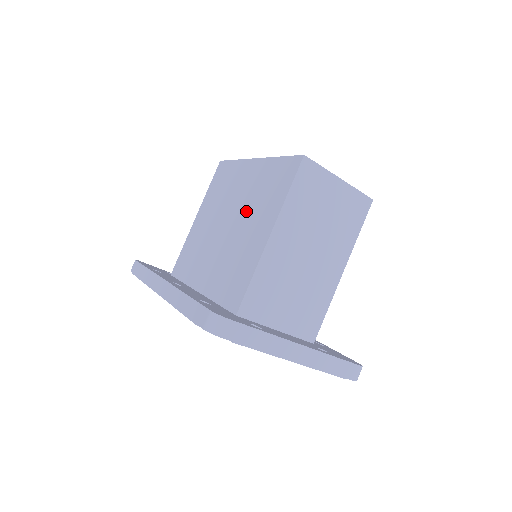
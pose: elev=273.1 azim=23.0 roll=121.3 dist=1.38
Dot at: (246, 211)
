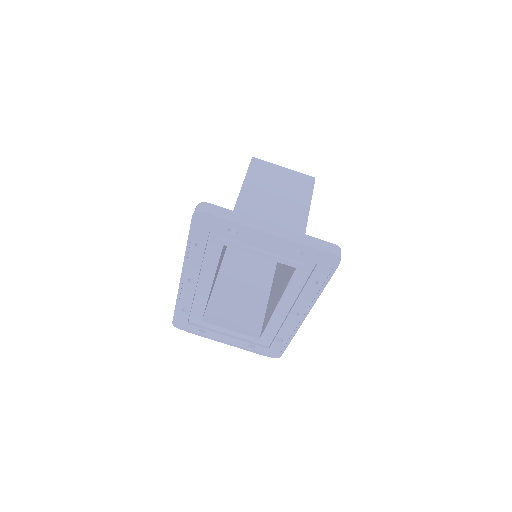
Dot at: occluded
